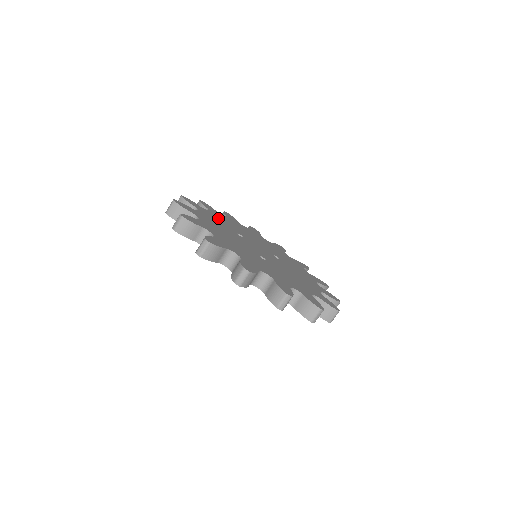
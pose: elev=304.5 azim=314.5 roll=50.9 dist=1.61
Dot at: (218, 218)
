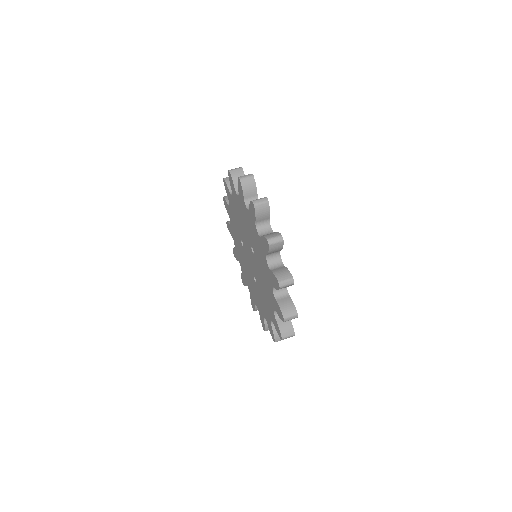
Dot at: occluded
